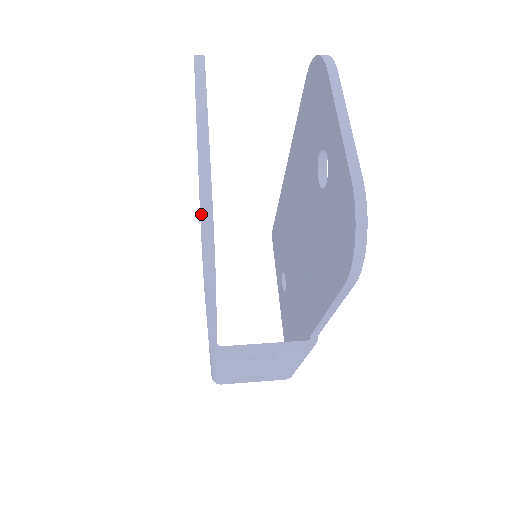
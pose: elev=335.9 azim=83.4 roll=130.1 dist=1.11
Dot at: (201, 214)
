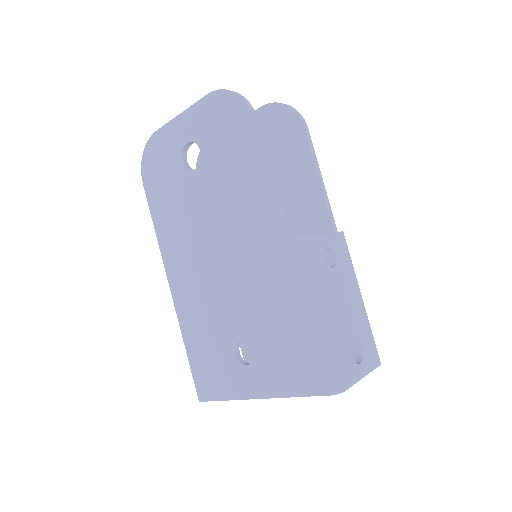
Dot at: (220, 90)
